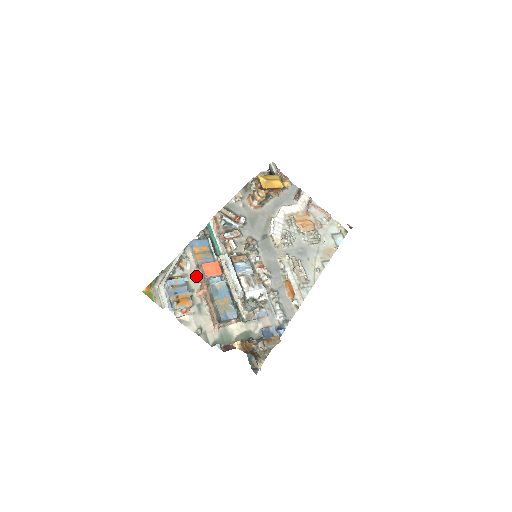
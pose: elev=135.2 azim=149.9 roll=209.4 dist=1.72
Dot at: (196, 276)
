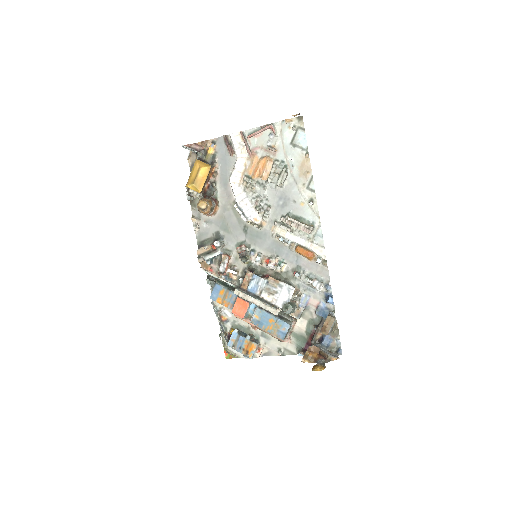
Dot at: occluded
